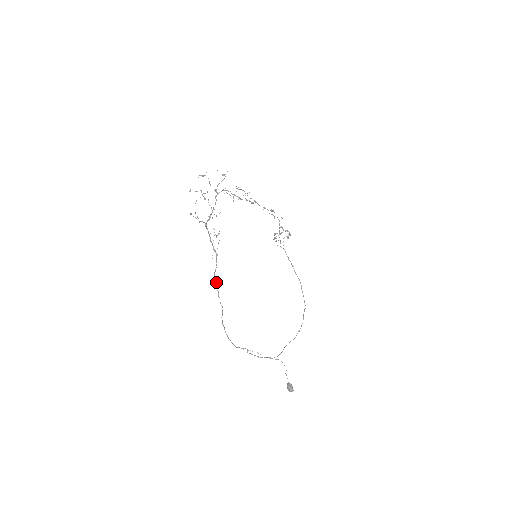
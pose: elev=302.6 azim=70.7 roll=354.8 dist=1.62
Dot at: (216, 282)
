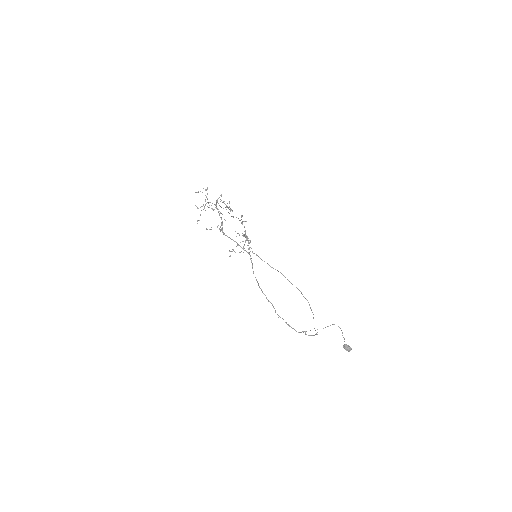
Dot at: (257, 281)
